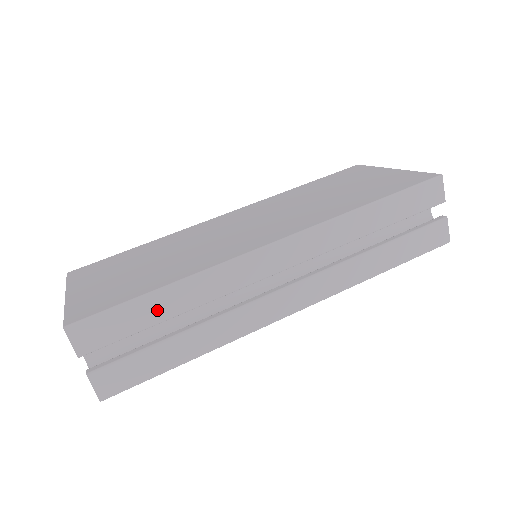
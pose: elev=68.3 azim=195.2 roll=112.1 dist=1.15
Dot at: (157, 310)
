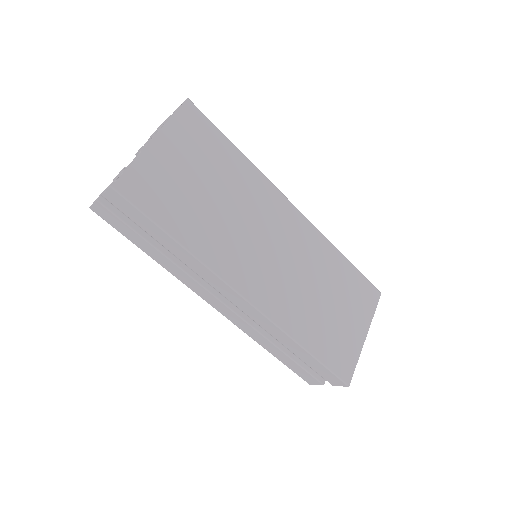
Dot at: (160, 237)
